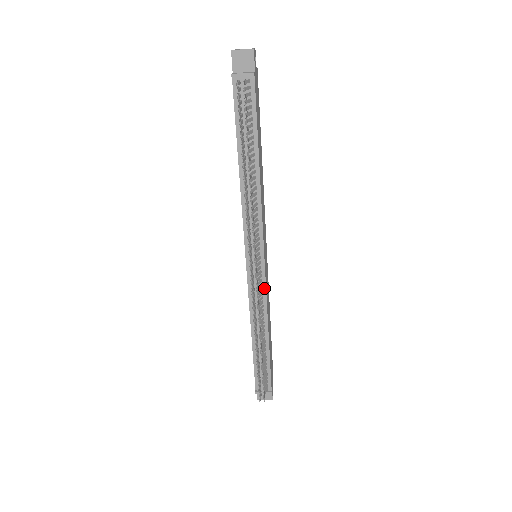
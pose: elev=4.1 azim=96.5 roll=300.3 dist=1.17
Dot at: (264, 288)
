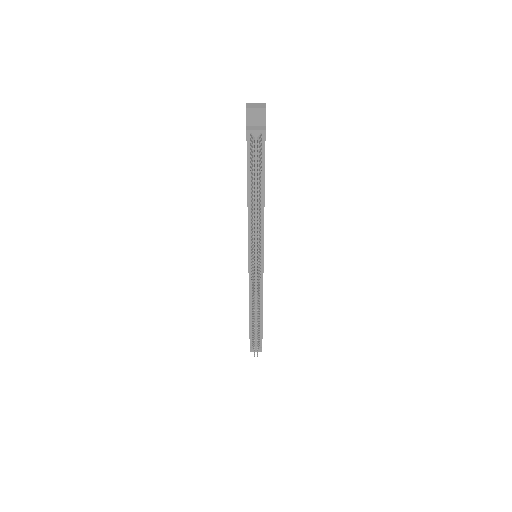
Dot at: (262, 280)
